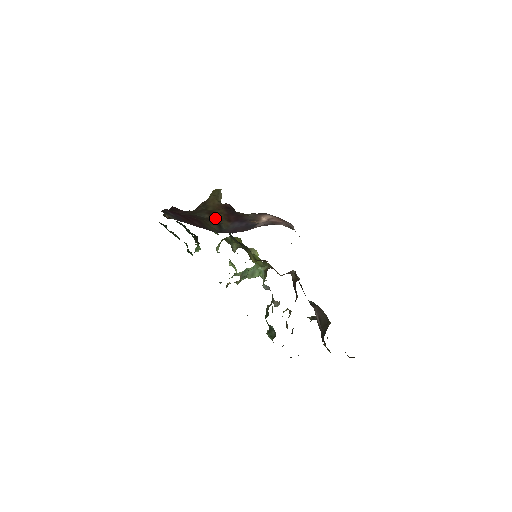
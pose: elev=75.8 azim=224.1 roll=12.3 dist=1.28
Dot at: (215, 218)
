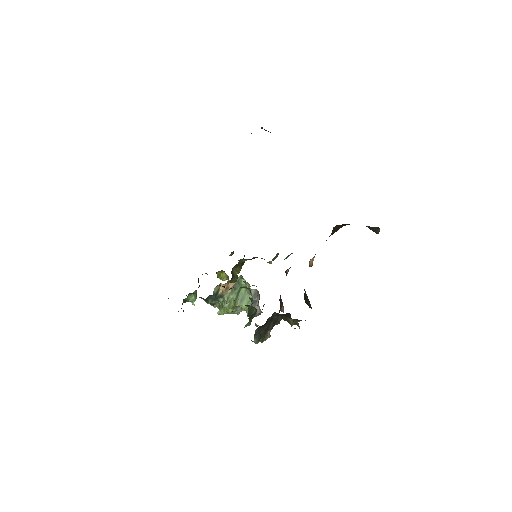
Dot at: occluded
